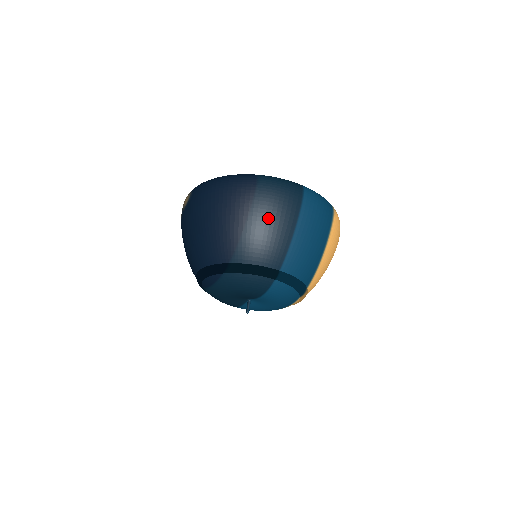
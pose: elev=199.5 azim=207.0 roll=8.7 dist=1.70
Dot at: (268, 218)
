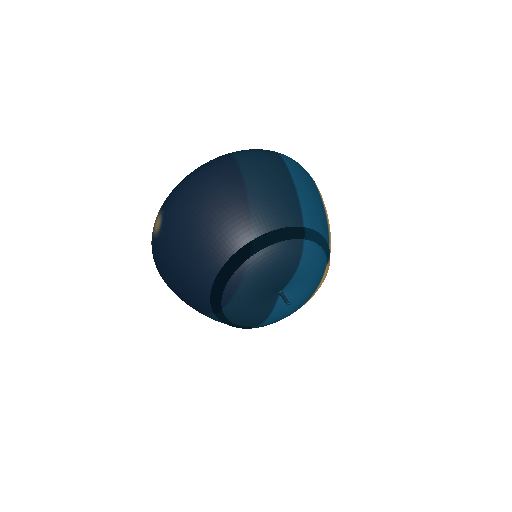
Dot at: (265, 179)
